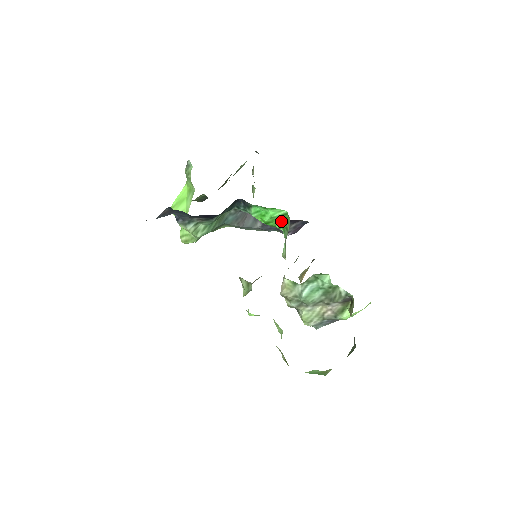
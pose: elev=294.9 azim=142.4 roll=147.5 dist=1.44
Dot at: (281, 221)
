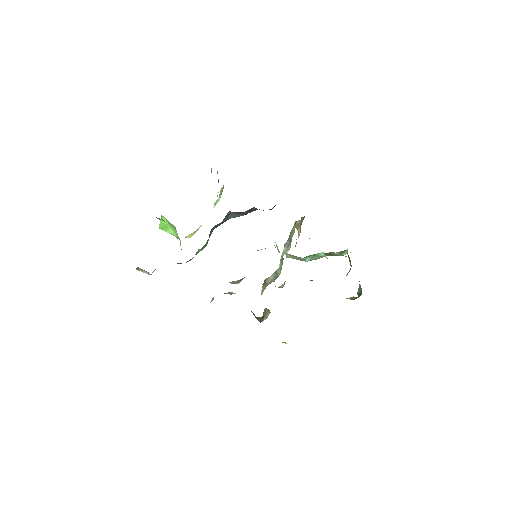
Dot at: occluded
